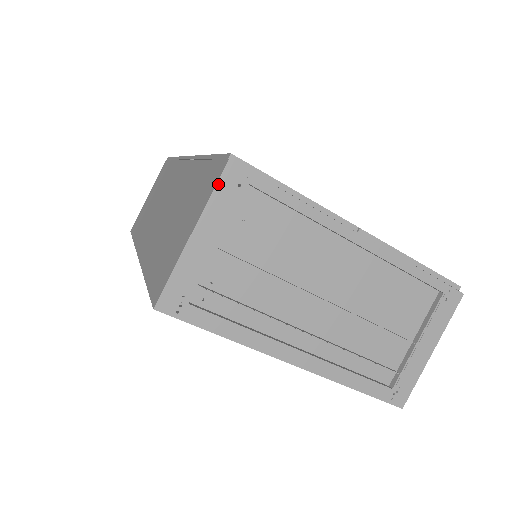
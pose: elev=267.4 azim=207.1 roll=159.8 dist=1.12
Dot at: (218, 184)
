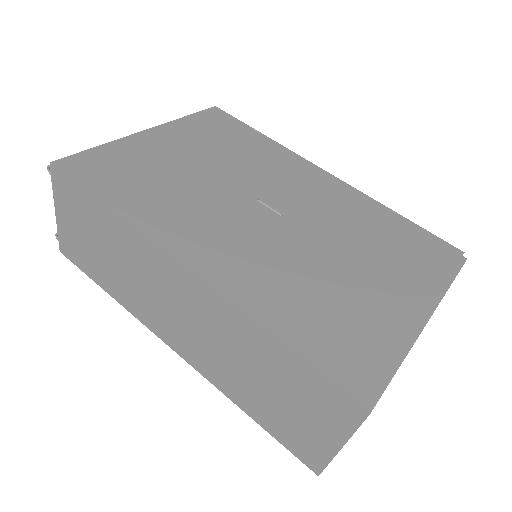
Dot at: occluded
